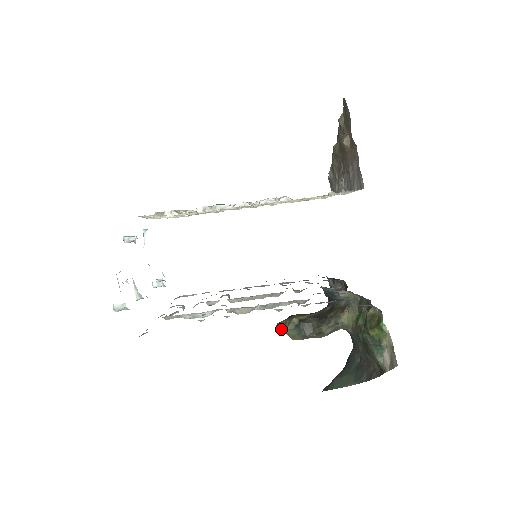
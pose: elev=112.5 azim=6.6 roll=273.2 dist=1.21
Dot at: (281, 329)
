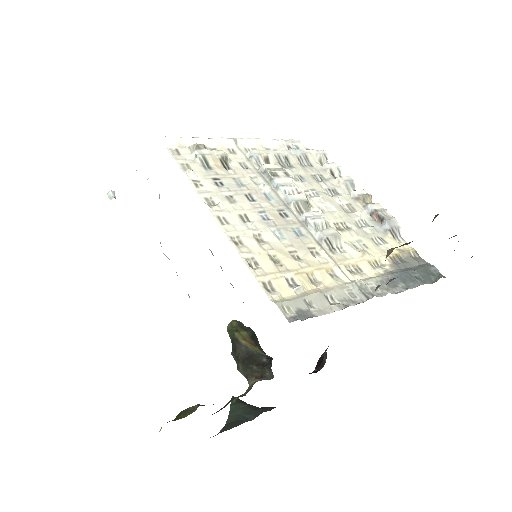
Dot at: (228, 327)
